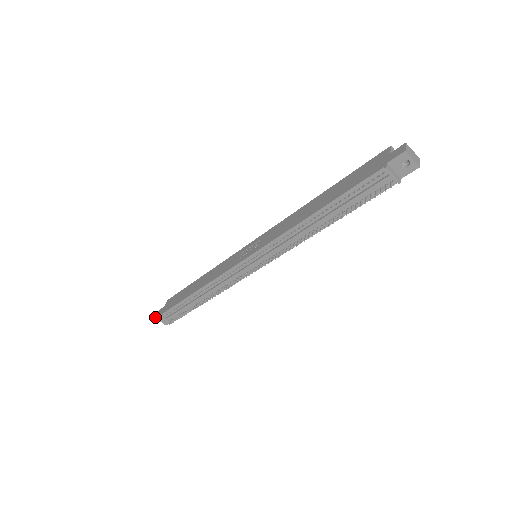
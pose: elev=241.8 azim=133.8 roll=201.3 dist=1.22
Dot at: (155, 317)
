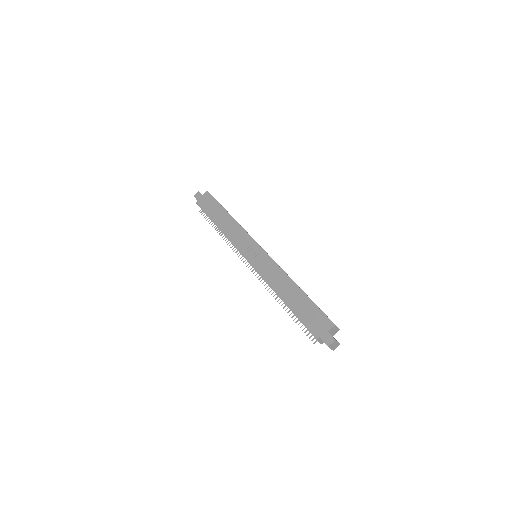
Dot at: (194, 196)
